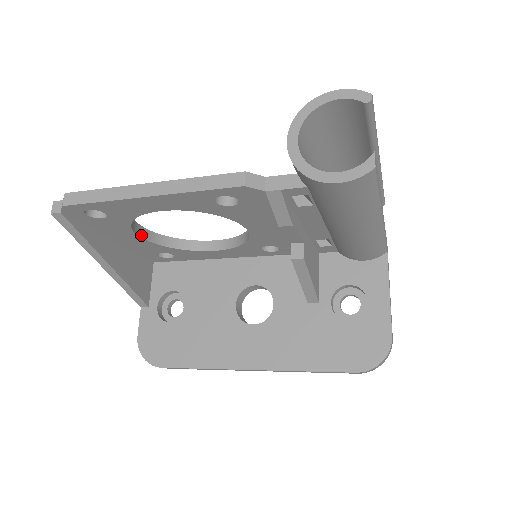
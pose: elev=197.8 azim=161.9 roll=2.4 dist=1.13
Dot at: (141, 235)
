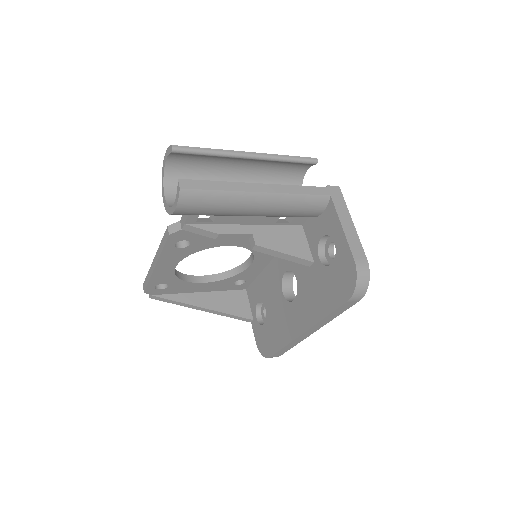
Dot at: (204, 281)
